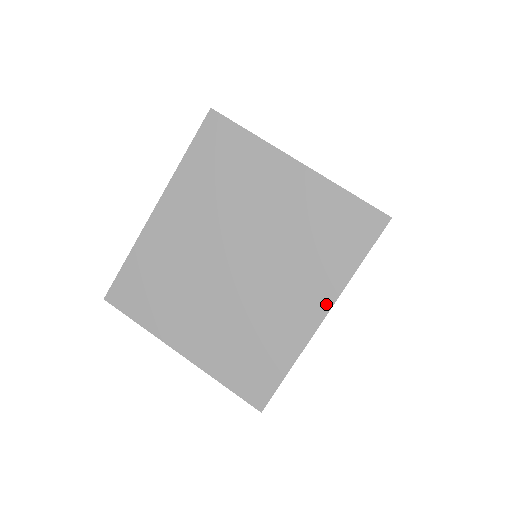
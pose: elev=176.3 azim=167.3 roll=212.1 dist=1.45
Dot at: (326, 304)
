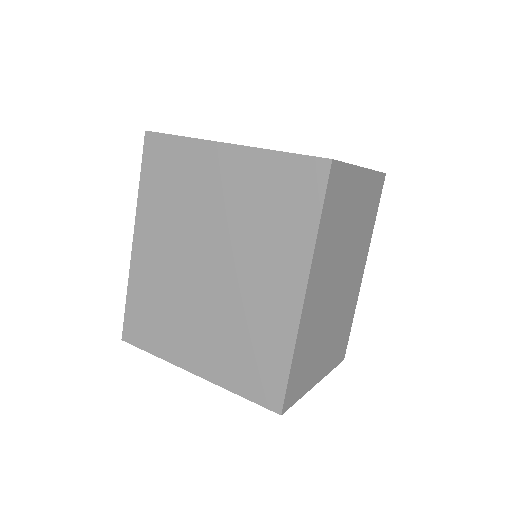
Dot at: (302, 277)
